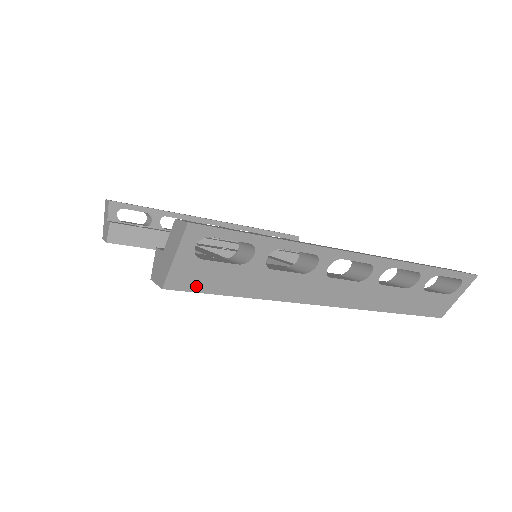
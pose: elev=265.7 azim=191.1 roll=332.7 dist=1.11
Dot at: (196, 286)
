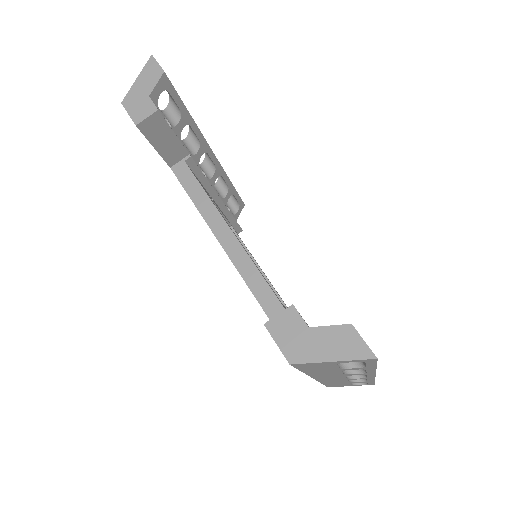
Dot at: (303, 367)
